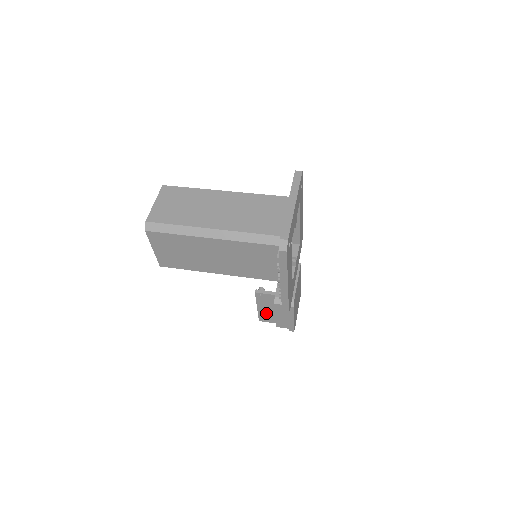
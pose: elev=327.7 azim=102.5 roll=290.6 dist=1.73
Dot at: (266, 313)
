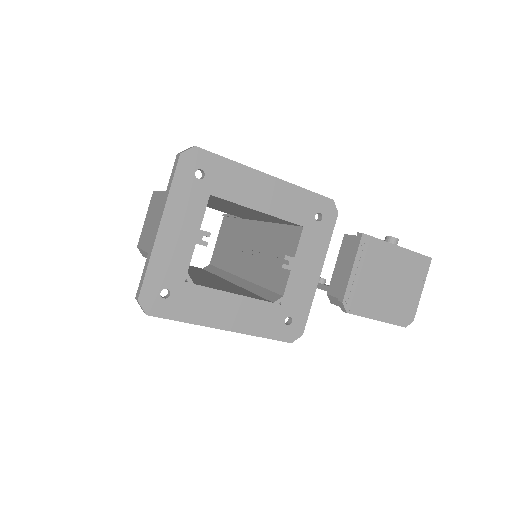
Dot at: occluded
